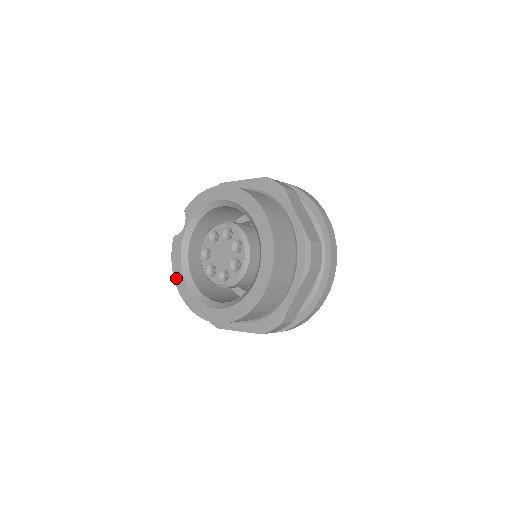
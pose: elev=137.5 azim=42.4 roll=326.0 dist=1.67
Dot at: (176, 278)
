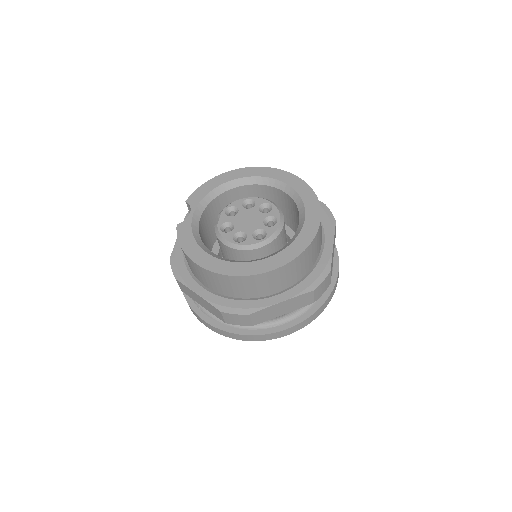
Dot at: (194, 257)
